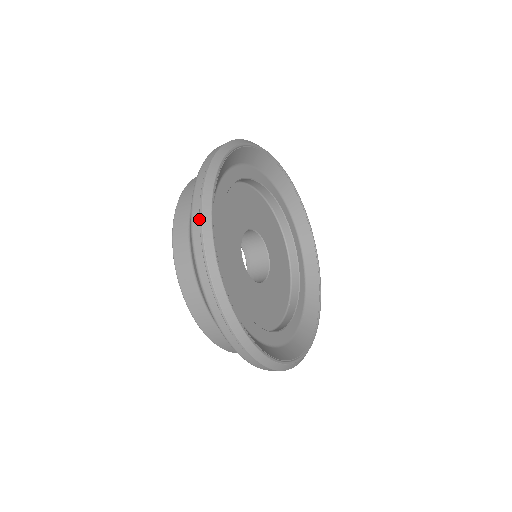
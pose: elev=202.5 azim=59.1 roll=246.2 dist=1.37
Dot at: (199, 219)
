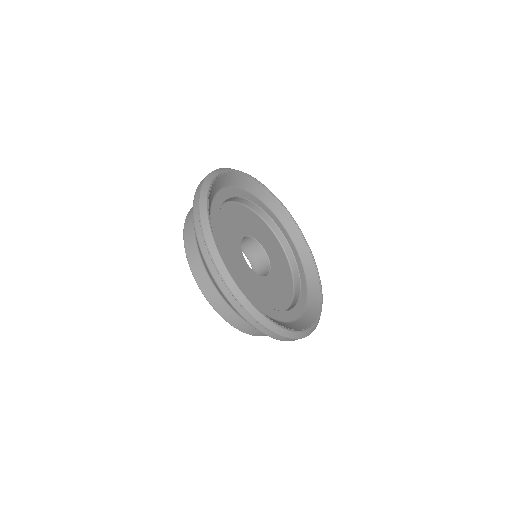
Dot at: (216, 270)
